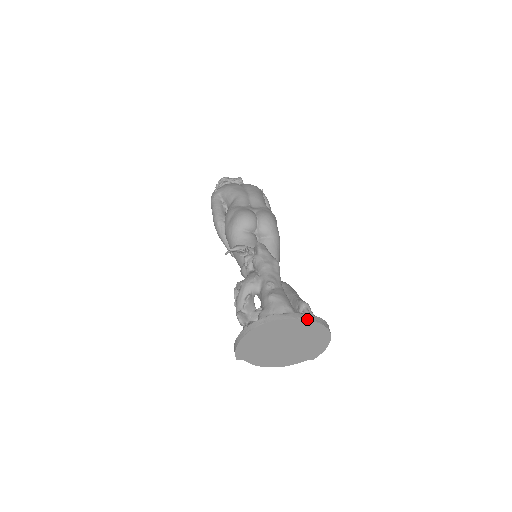
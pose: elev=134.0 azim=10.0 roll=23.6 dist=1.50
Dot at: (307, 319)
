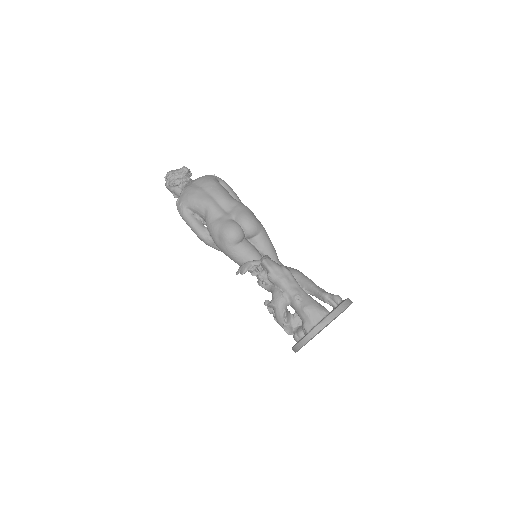
Dot at: (339, 313)
